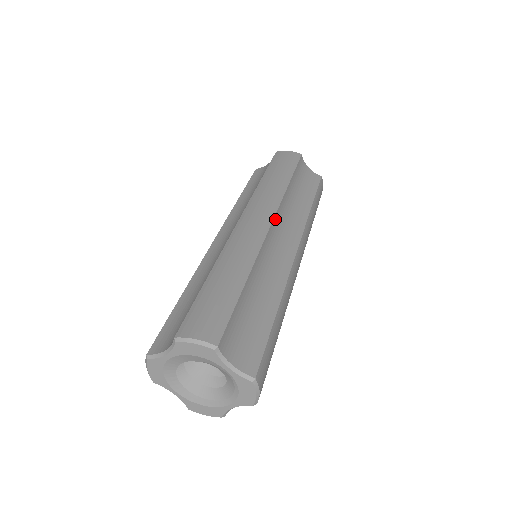
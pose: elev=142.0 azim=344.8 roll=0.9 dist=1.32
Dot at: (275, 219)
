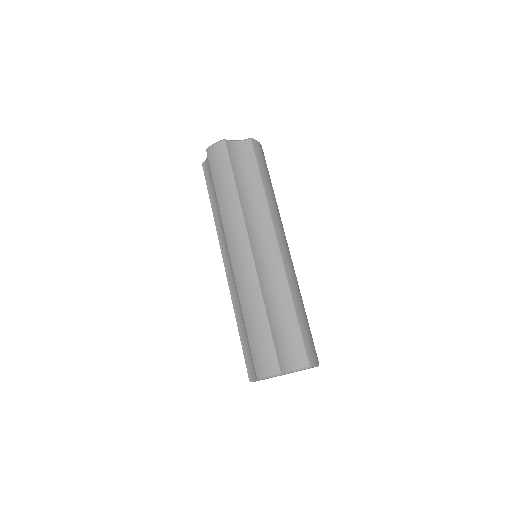
Dot at: (250, 238)
